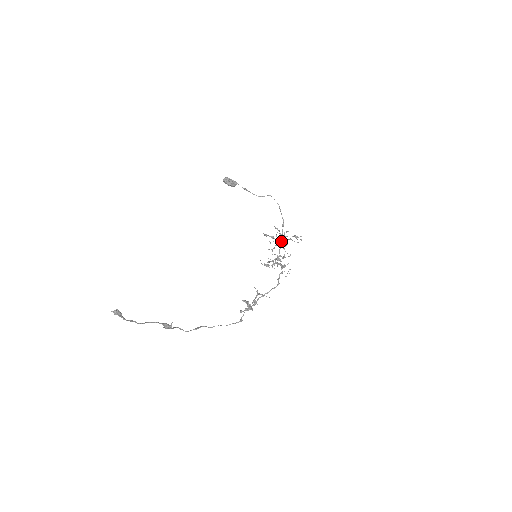
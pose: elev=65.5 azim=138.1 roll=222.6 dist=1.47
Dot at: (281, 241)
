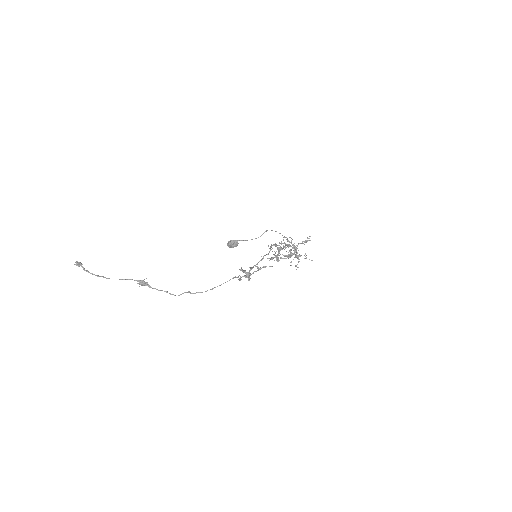
Dot at: occluded
